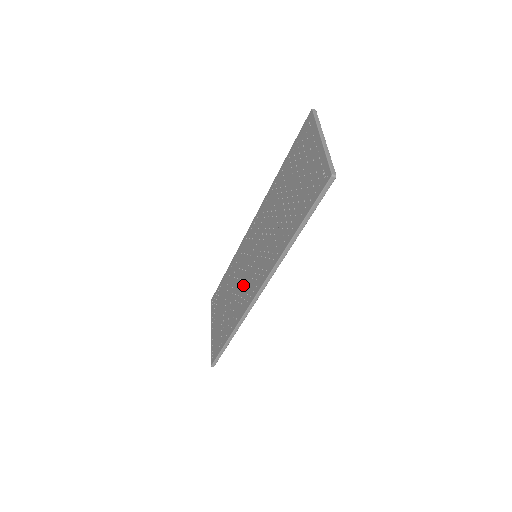
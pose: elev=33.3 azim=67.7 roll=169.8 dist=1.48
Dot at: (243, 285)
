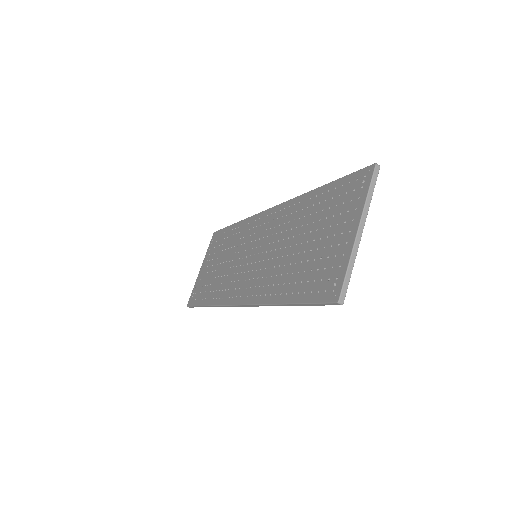
Dot at: (234, 271)
